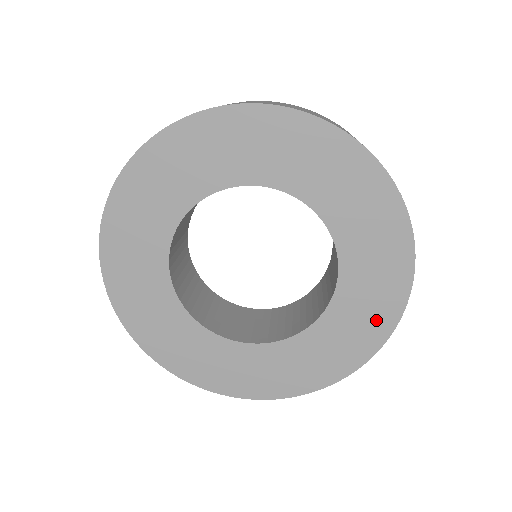
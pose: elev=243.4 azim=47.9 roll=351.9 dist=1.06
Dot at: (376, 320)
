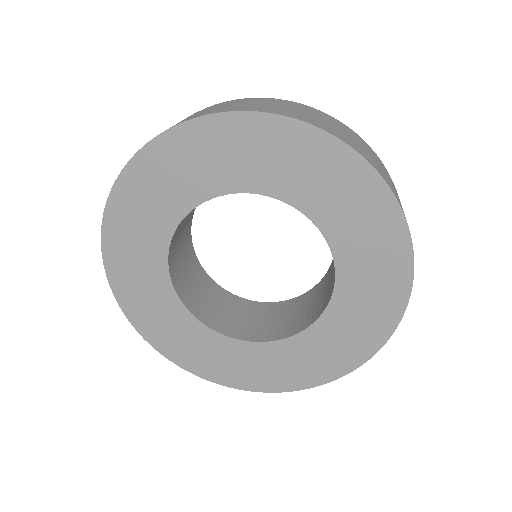
Dot at: (384, 233)
